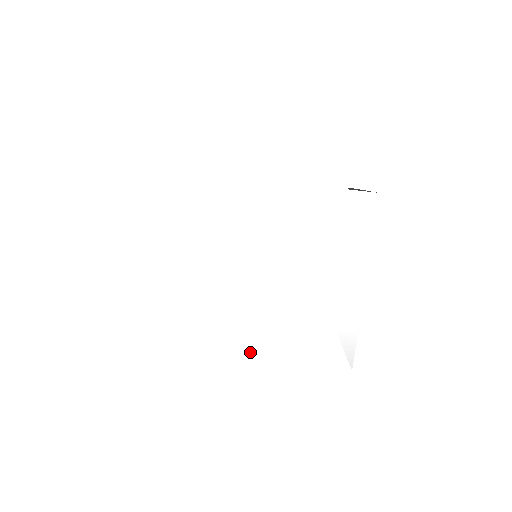
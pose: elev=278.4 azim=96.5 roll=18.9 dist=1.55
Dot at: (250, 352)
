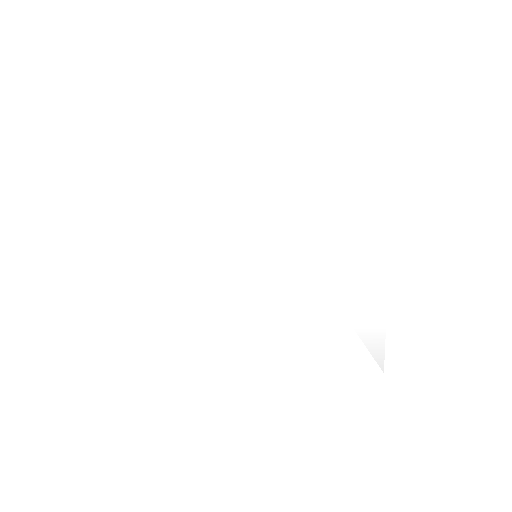
Dot at: (265, 367)
